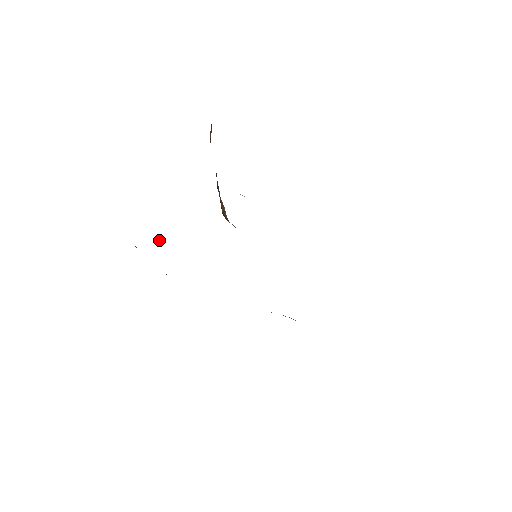
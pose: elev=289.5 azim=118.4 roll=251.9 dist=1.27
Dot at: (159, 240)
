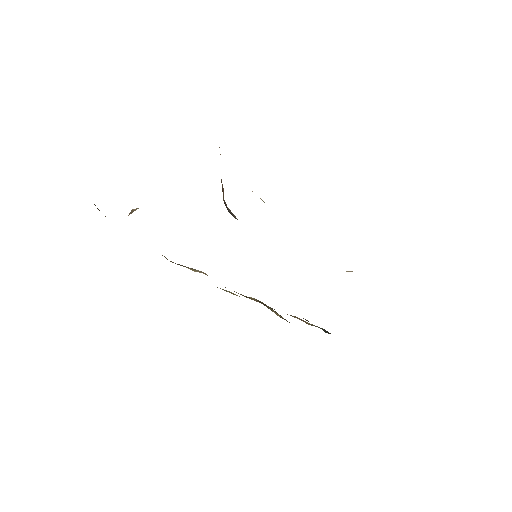
Dot at: (132, 209)
